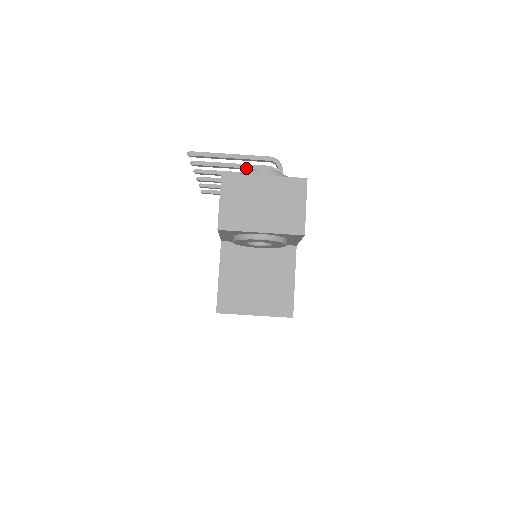
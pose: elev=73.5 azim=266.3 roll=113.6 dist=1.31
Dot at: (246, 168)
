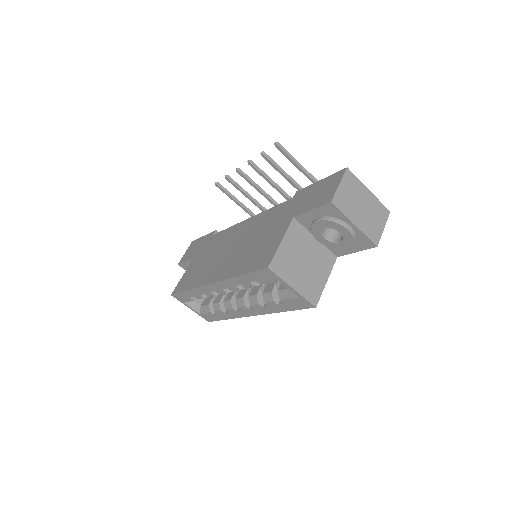
Dot at: (296, 185)
